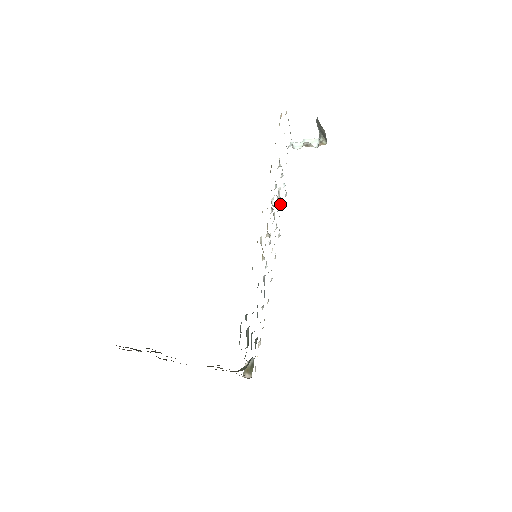
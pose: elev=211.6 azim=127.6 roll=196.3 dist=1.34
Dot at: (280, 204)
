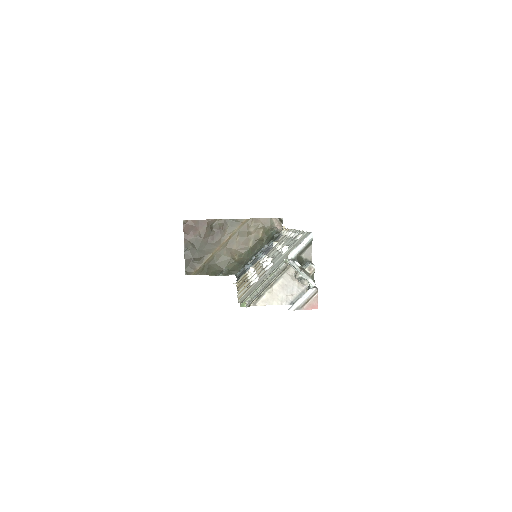
Dot at: occluded
